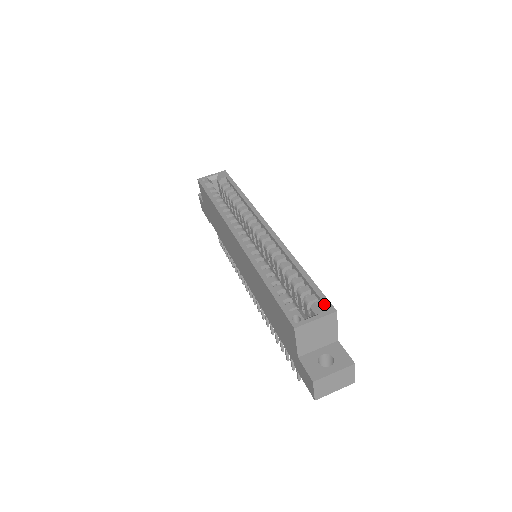
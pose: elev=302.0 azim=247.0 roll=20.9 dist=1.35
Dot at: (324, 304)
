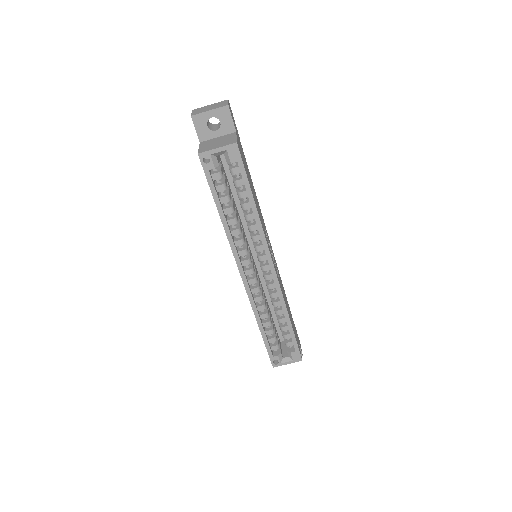
Dot at: (296, 355)
